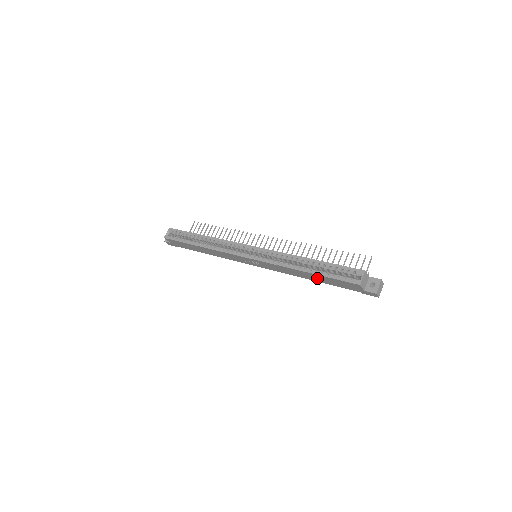
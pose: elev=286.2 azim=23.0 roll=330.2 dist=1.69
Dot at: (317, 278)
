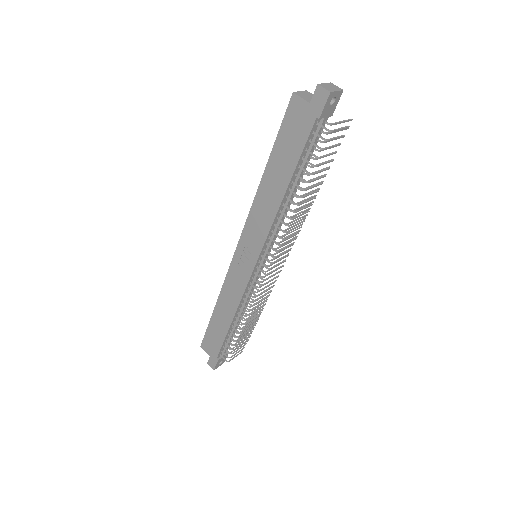
Dot at: (280, 169)
